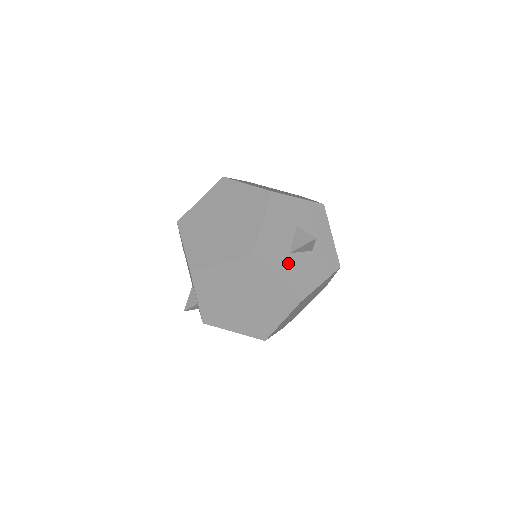
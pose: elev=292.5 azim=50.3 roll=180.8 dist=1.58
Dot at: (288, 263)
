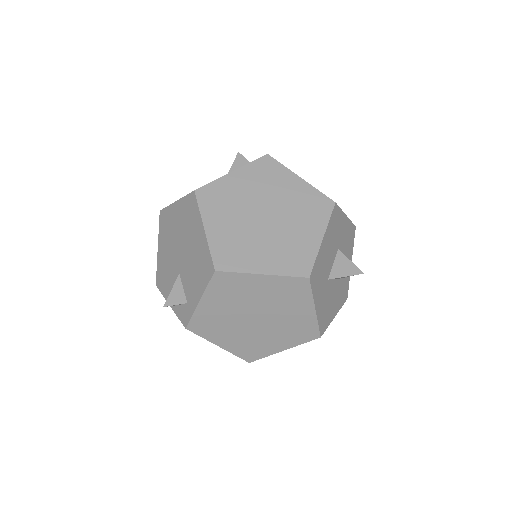
Dot at: (325, 291)
